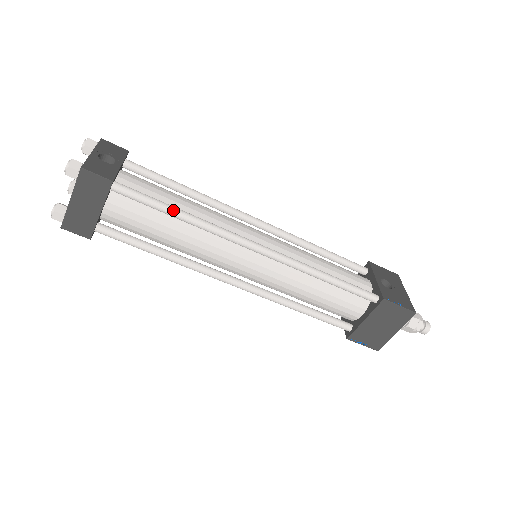
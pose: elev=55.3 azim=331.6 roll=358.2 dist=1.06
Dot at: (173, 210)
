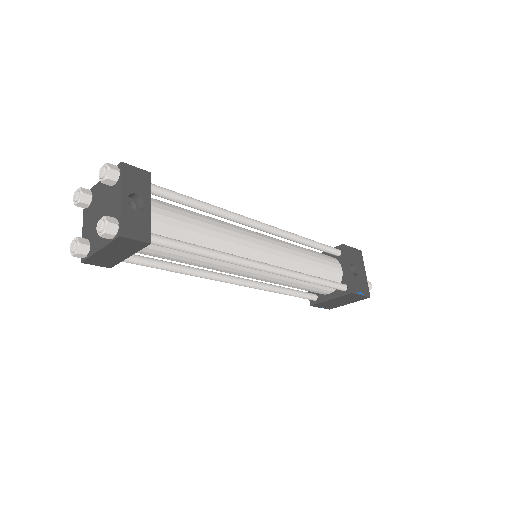
Dot at: (201, 252)
